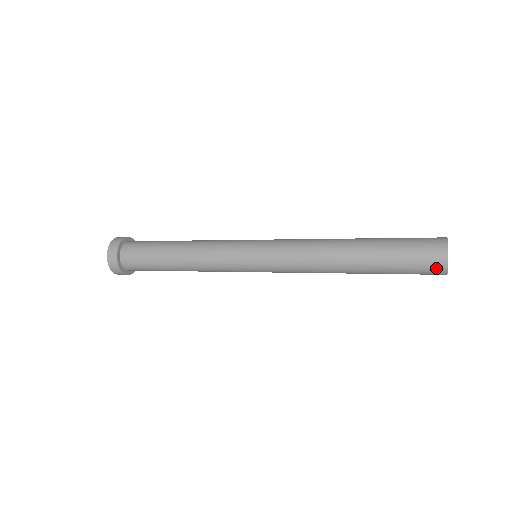
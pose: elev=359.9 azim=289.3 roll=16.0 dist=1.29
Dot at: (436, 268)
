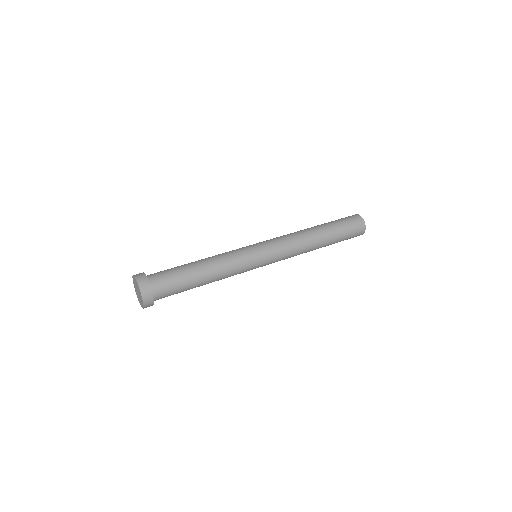
Dot at: occluded
